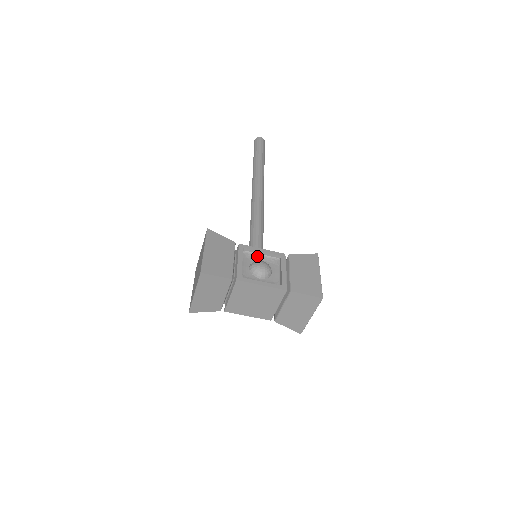
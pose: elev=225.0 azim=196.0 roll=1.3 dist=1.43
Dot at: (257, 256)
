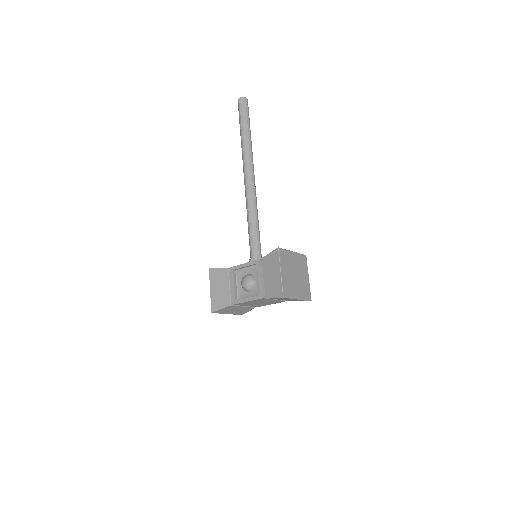
Dot at: (245, 270)
